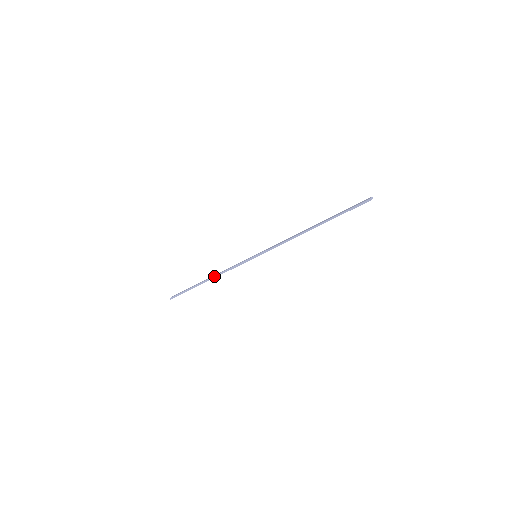
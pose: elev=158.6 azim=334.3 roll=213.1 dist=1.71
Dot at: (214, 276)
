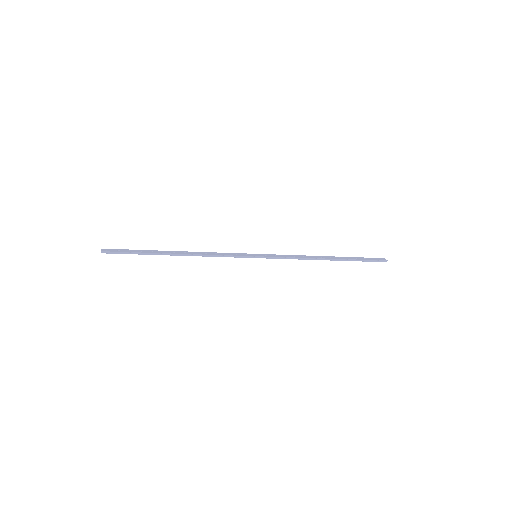
Dot at: (192, 254)
